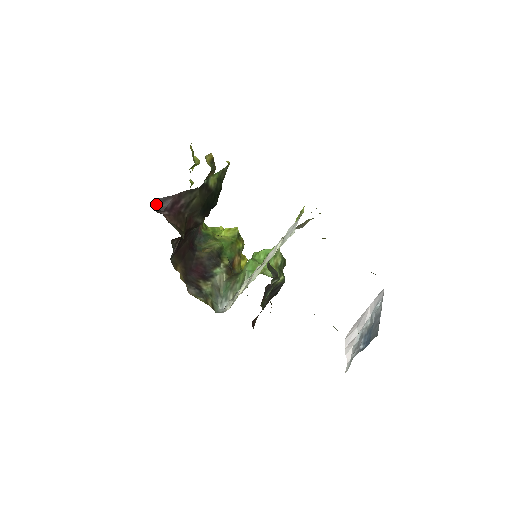
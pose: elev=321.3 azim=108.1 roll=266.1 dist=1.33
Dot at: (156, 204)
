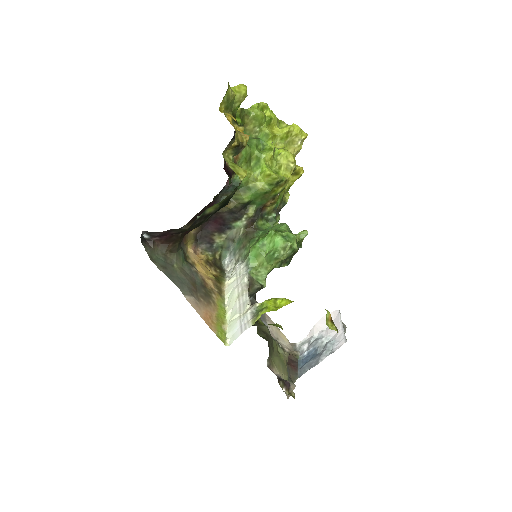
Dot at: (147, 232)
